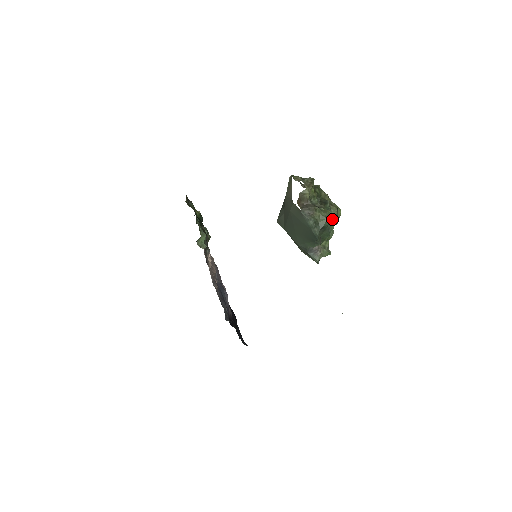
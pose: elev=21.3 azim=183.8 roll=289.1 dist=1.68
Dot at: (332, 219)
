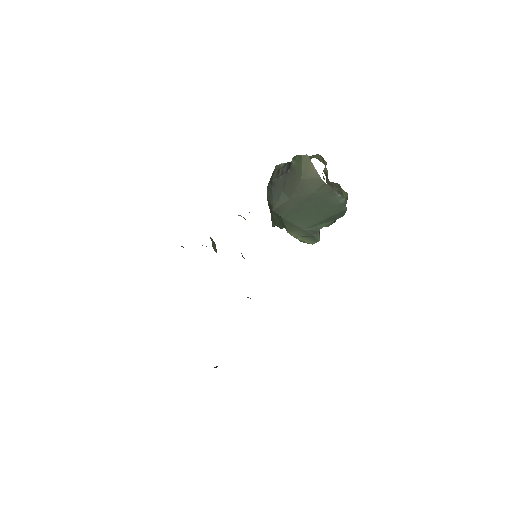
Dot at: occluded
